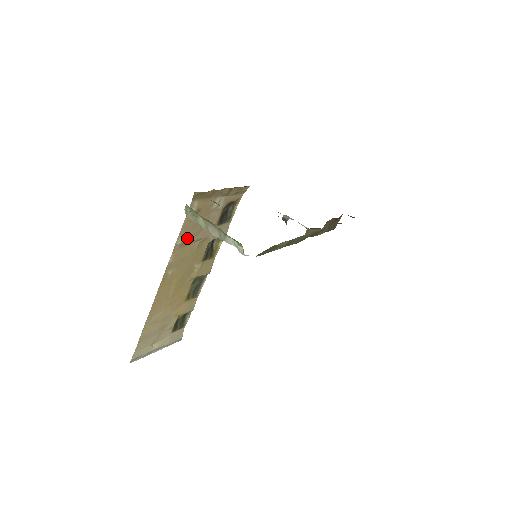
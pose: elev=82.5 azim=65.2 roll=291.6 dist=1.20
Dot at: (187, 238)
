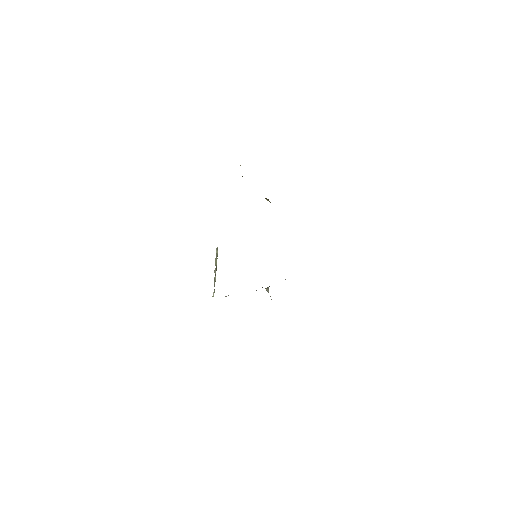
Dot at: occluded
